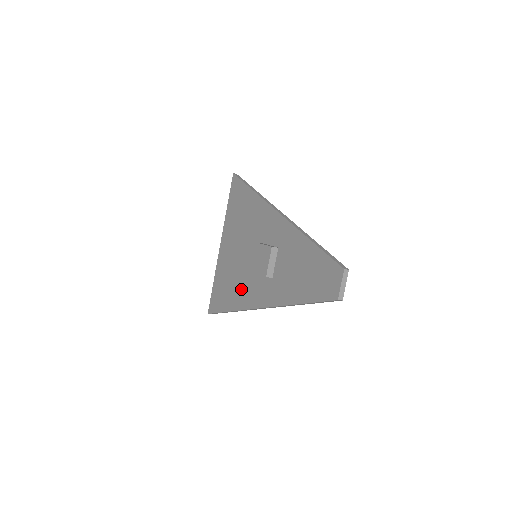
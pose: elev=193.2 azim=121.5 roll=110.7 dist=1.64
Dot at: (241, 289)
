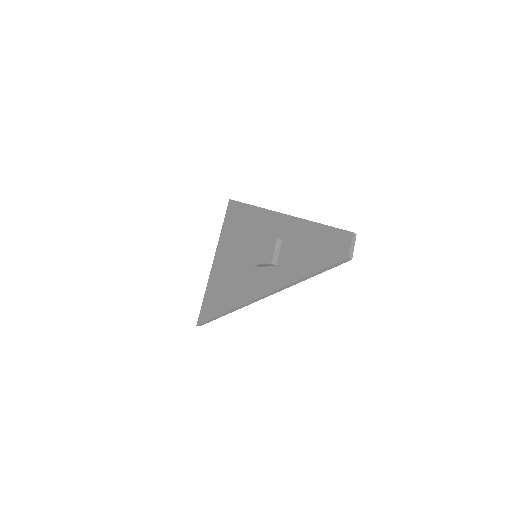
Dot at: (239, 288)
